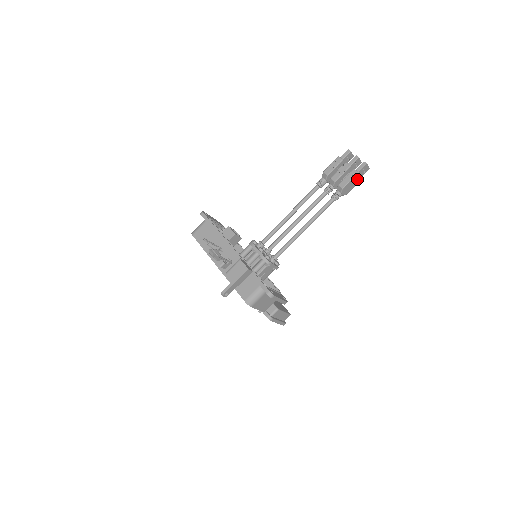
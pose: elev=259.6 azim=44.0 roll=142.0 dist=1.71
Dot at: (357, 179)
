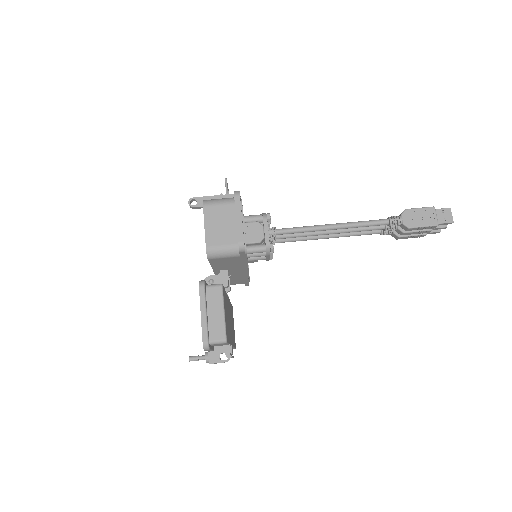
Dot at: (431, 218)
